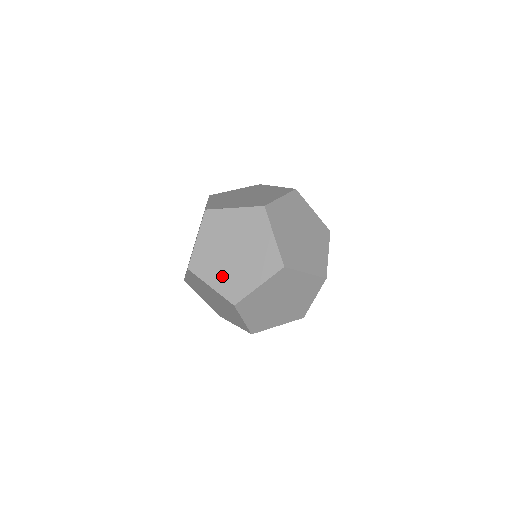
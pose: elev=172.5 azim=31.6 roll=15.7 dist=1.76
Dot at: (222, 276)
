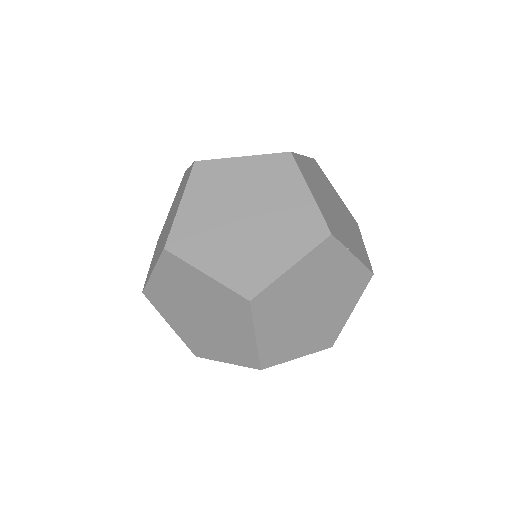
Dot at: occluded
